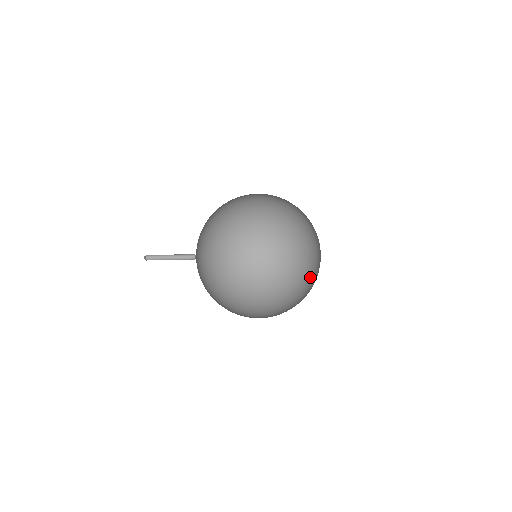
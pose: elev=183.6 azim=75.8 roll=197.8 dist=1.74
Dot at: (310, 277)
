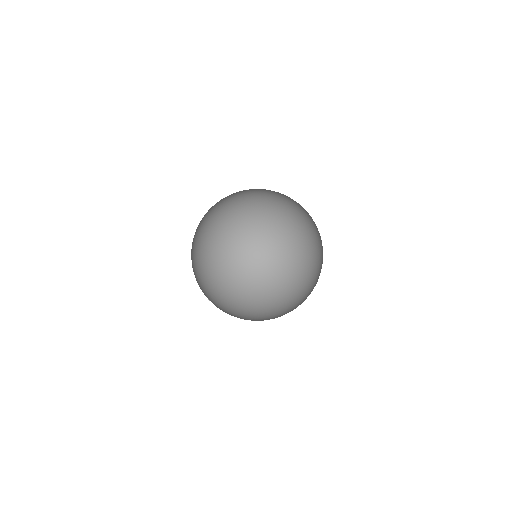
Dot at: occluded
